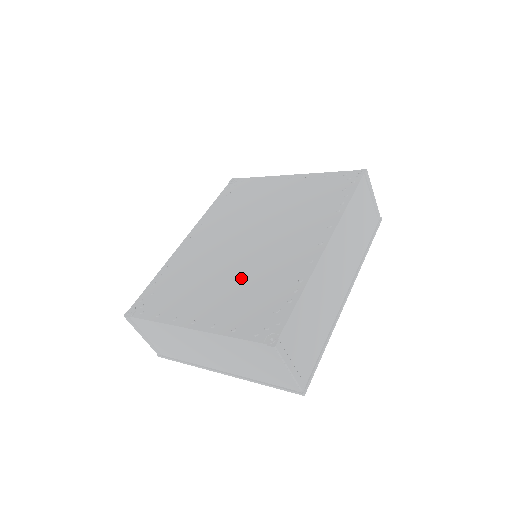
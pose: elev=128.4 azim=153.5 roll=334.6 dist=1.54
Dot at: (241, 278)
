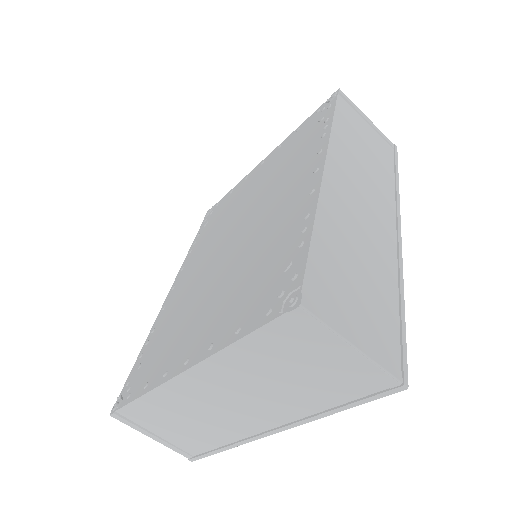
Dot at: (234, 273)
